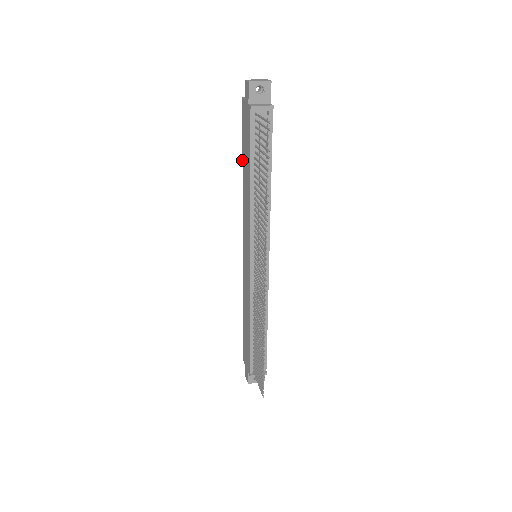
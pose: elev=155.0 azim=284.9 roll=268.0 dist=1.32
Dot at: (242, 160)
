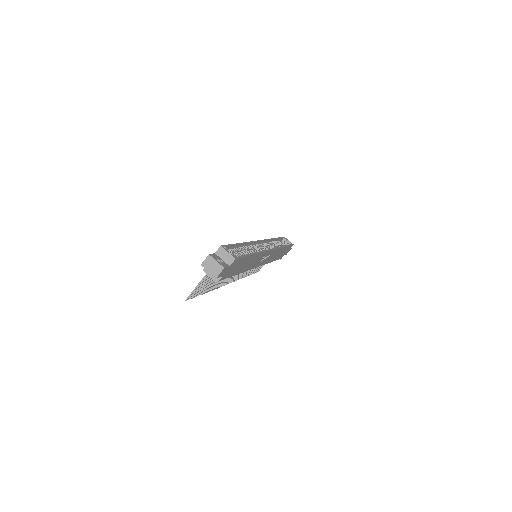
Dot at: (238, 243)
